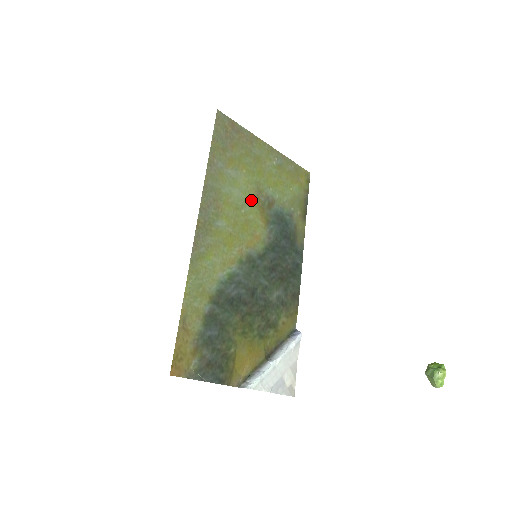
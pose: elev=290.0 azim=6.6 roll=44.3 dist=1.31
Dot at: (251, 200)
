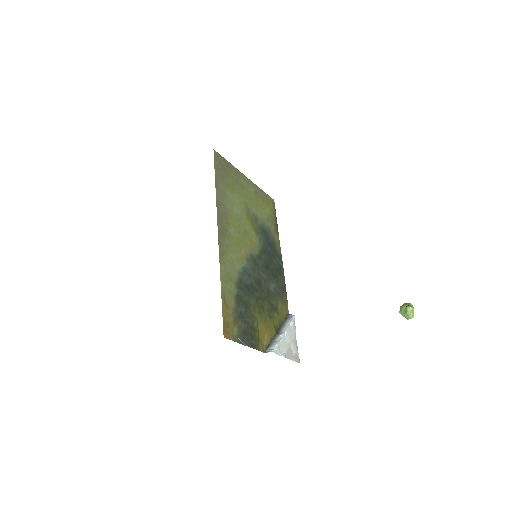
Dot at: (245, 215)
